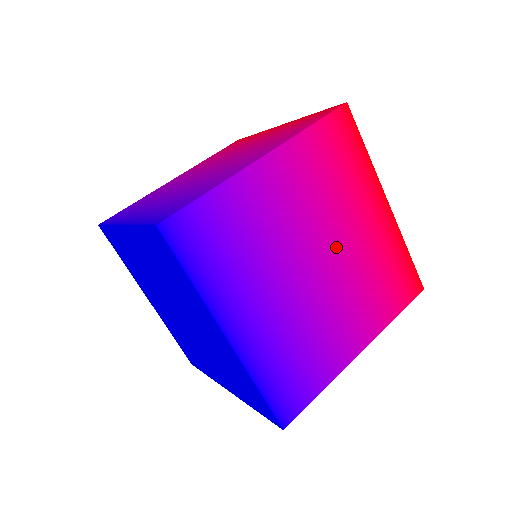
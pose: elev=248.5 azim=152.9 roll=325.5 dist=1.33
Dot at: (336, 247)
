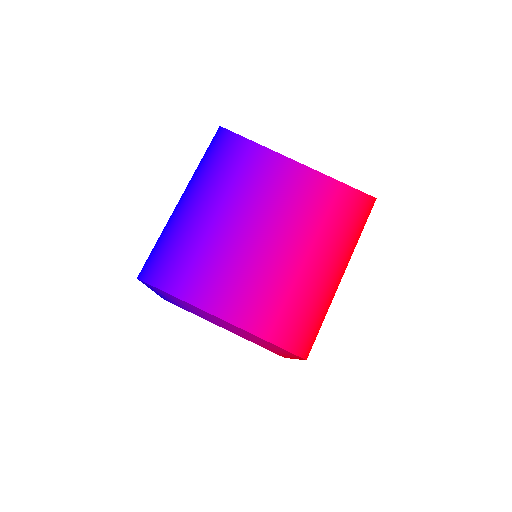
Dot at: (241, 333)
